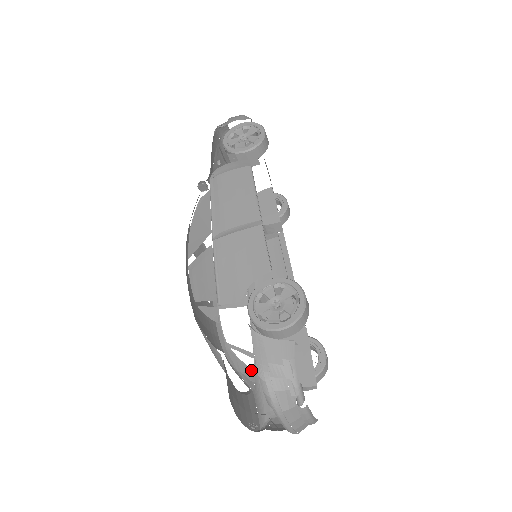
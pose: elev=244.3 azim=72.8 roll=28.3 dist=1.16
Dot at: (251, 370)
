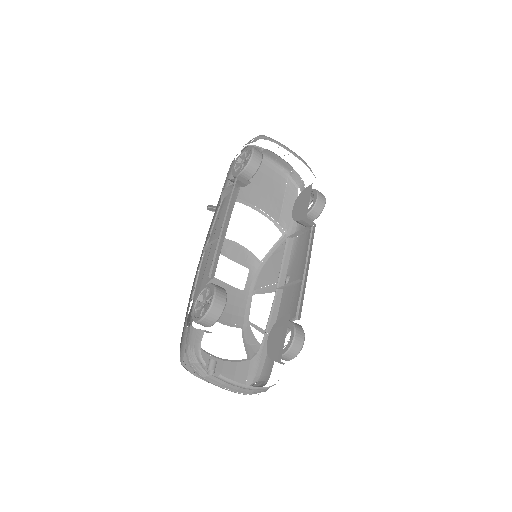
Dot at: (258, 344)
